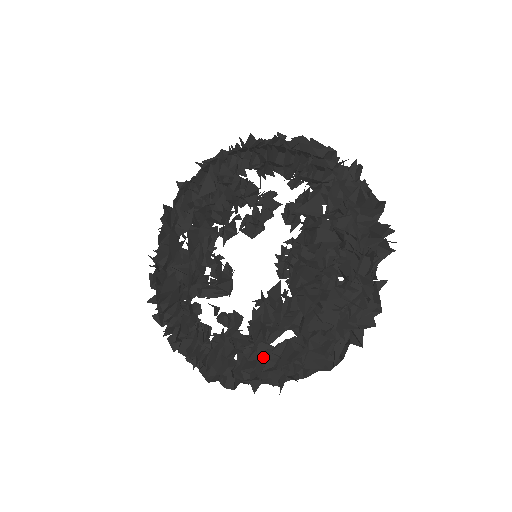
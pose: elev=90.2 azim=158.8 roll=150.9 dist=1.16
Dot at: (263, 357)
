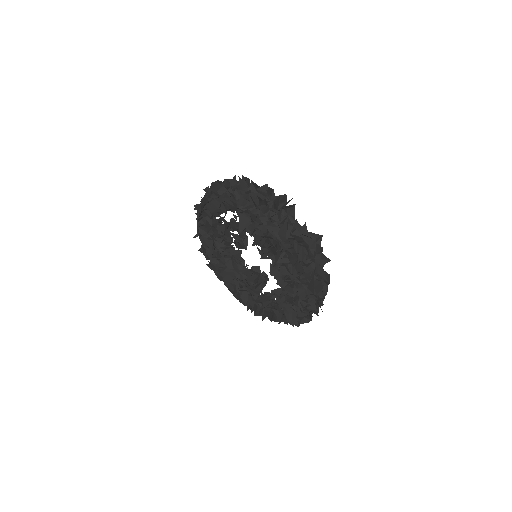
Dot at: occluded
